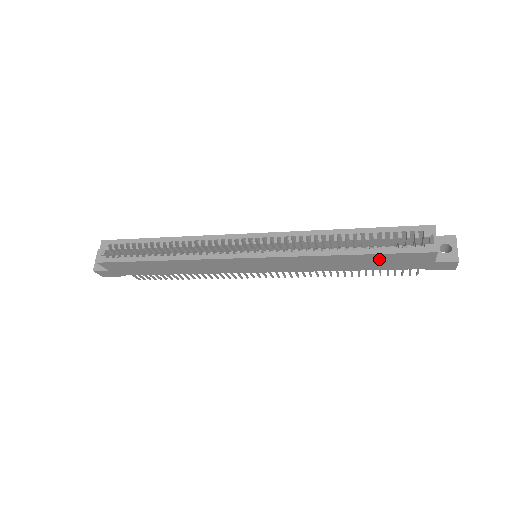
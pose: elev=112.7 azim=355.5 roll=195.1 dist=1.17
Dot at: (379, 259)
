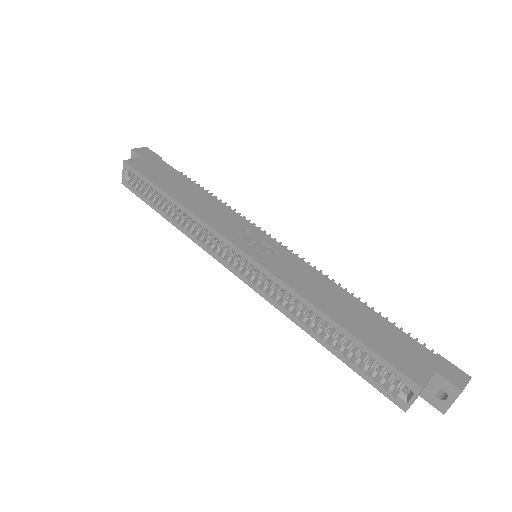
Dot at: (357, 358)
